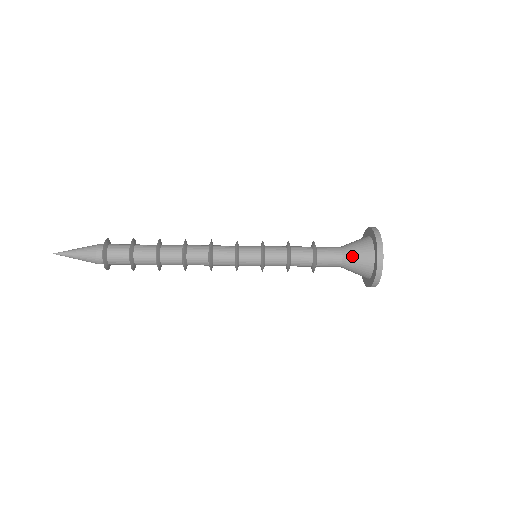
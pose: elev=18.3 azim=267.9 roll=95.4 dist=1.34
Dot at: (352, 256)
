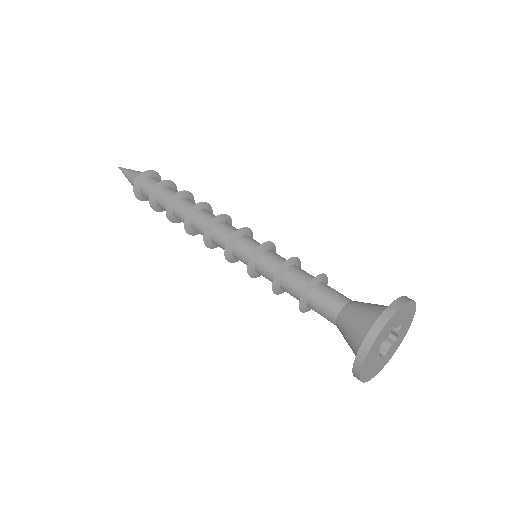
Dot at: (344, 328)
